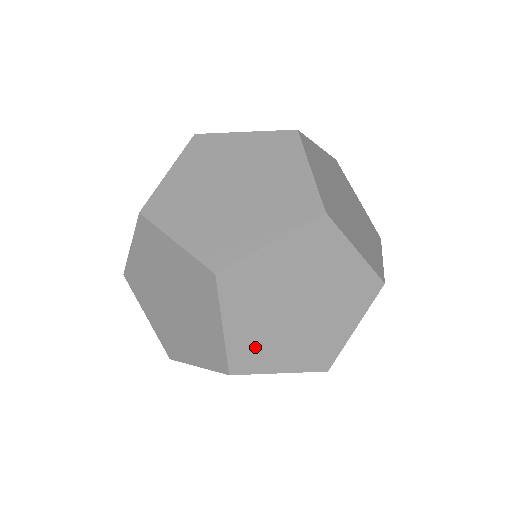
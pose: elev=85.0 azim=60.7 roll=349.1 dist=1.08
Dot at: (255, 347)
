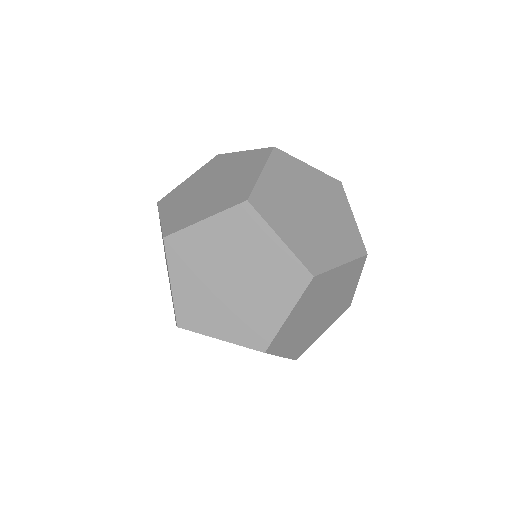
Dot at: occluded
